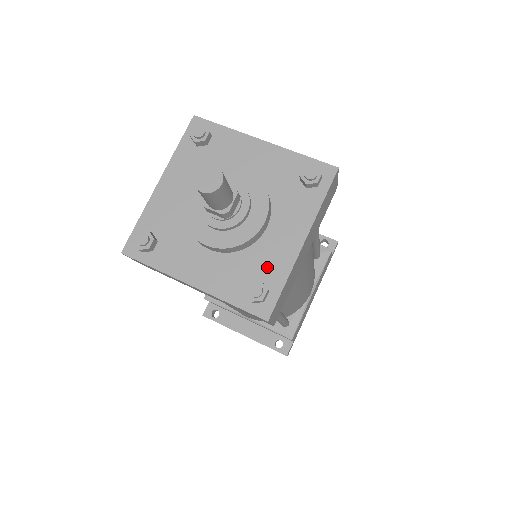
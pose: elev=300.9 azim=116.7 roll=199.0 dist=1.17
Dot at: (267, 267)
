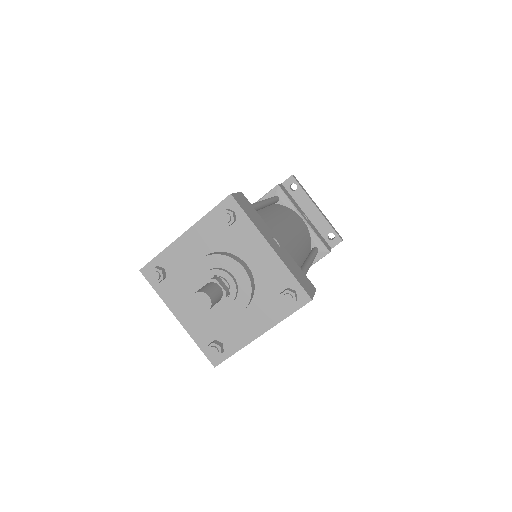
Dot at: (230, 336)
